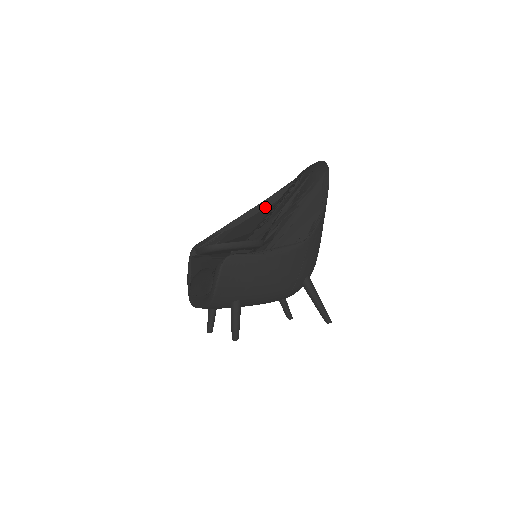
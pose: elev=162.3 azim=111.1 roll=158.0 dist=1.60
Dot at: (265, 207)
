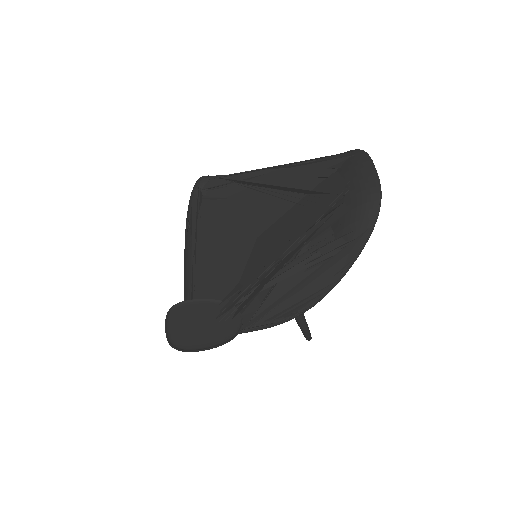
Dot at: (289, 190)
